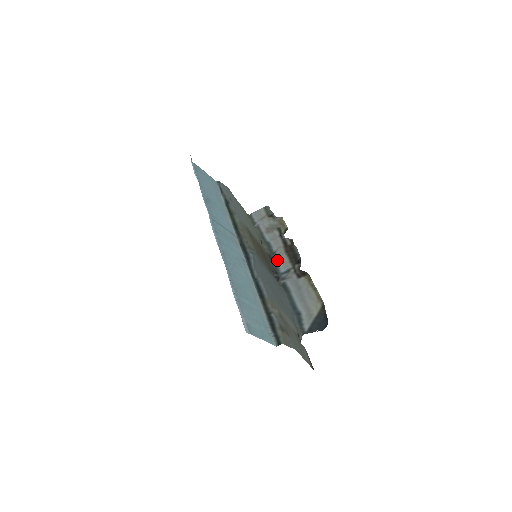
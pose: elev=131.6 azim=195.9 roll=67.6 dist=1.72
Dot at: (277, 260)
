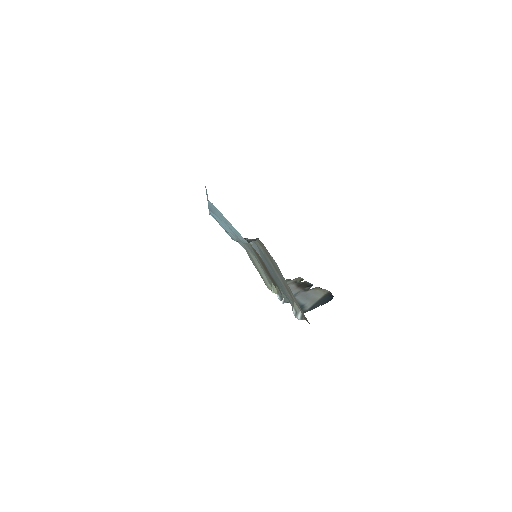
Dot at: occluded
